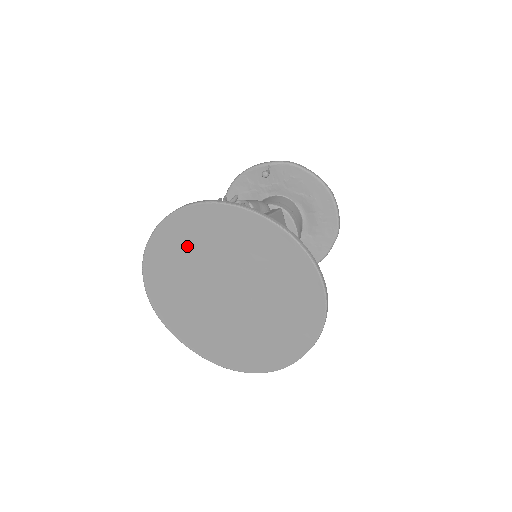
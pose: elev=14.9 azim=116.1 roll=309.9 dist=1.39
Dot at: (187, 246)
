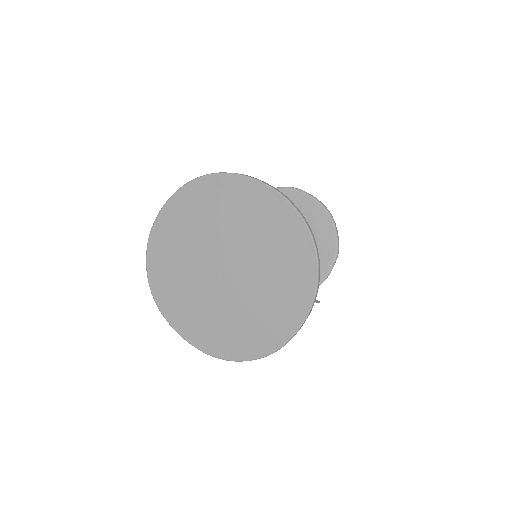
Dot at: (189, 221)
